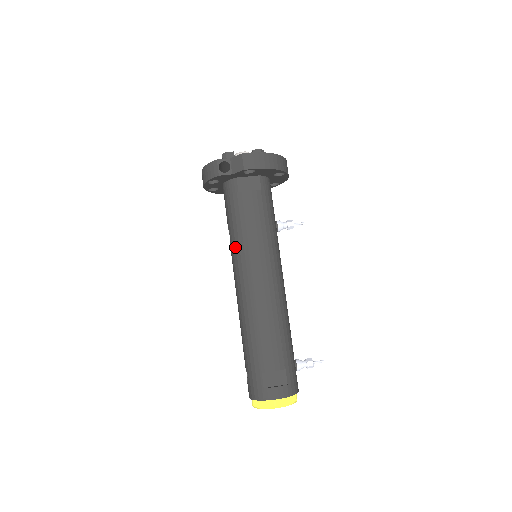
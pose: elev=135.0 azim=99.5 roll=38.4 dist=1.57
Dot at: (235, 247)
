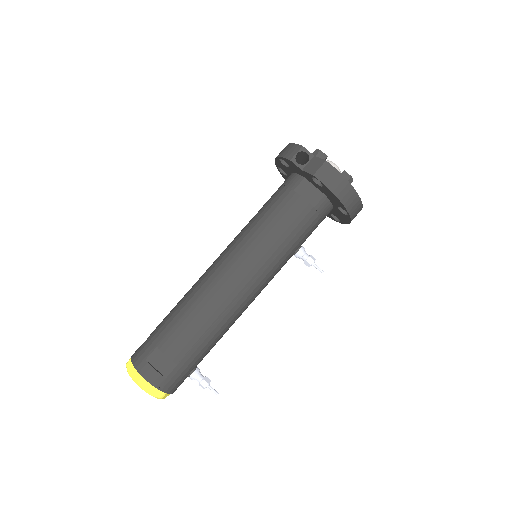
Dot at: (245, 230)
